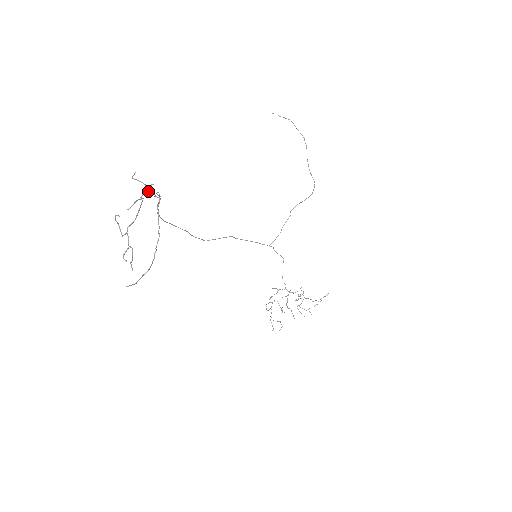
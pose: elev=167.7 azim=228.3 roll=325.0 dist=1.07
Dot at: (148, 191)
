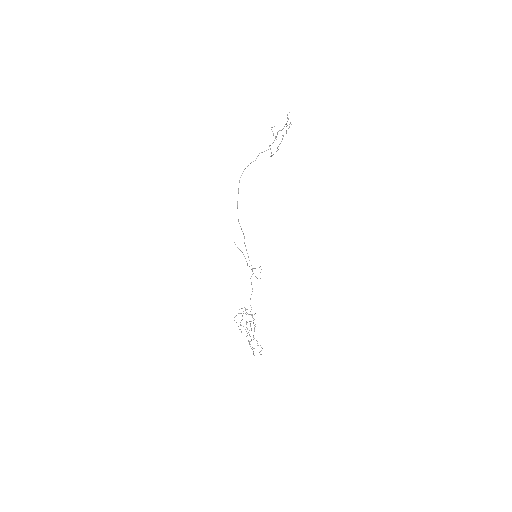
Dot at: occluded
